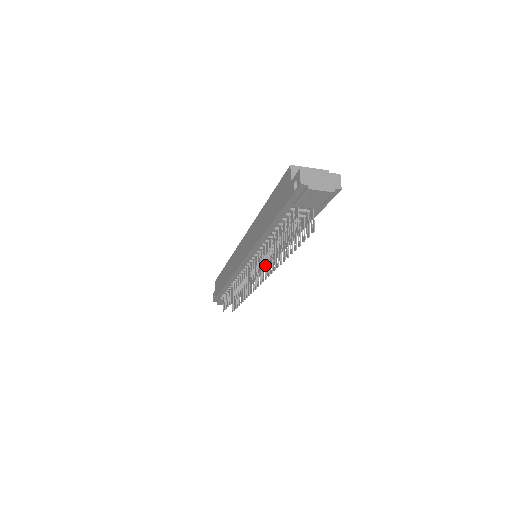
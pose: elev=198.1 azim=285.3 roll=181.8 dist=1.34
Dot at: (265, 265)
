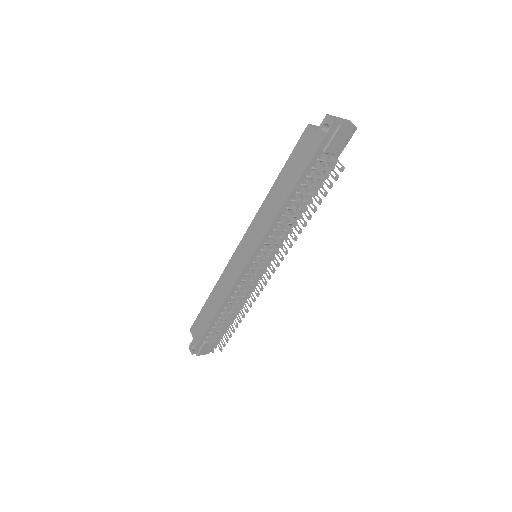
Dot at: (287, 238)
